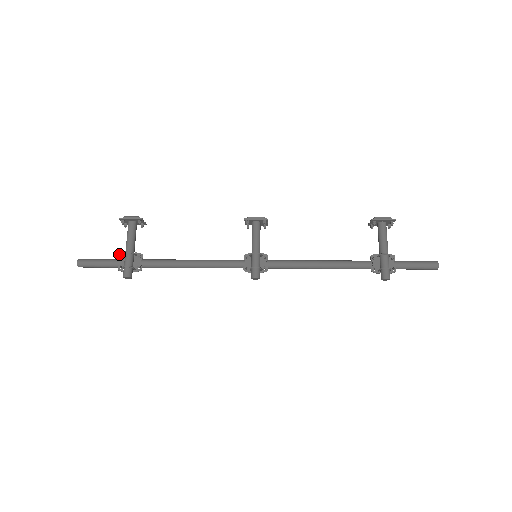
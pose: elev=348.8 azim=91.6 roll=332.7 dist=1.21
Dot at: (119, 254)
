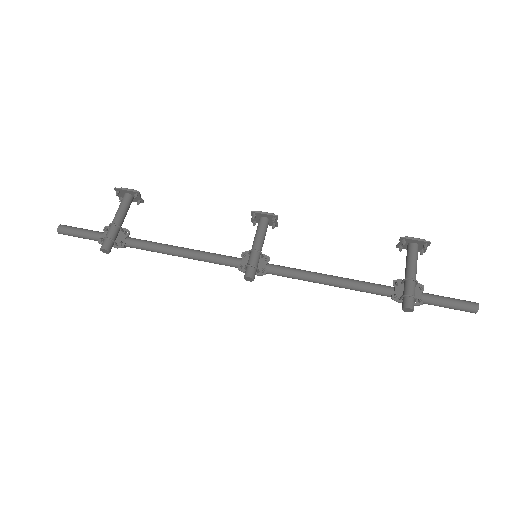
Dot at: (105, 226)
